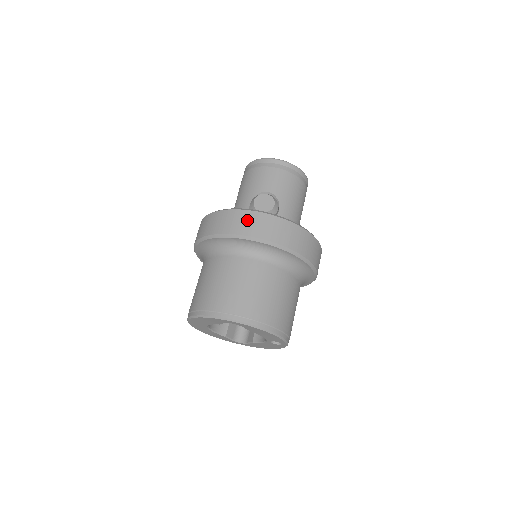
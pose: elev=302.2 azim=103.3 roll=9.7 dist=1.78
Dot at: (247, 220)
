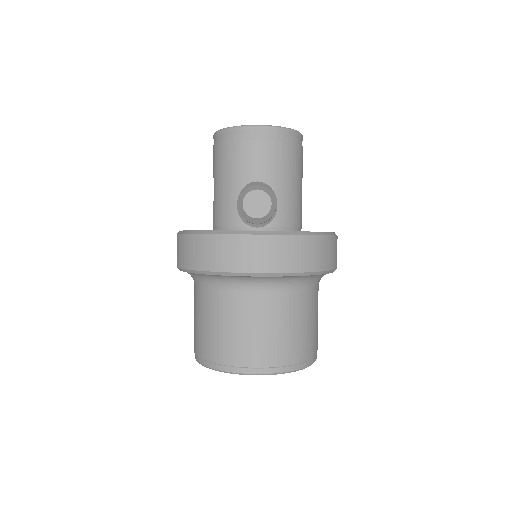
Dot at: (244, 250)
